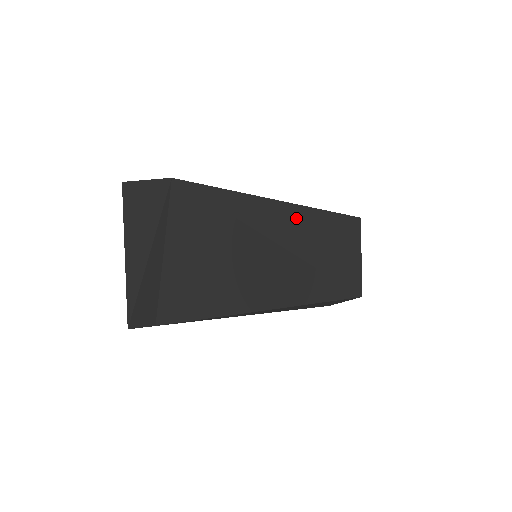
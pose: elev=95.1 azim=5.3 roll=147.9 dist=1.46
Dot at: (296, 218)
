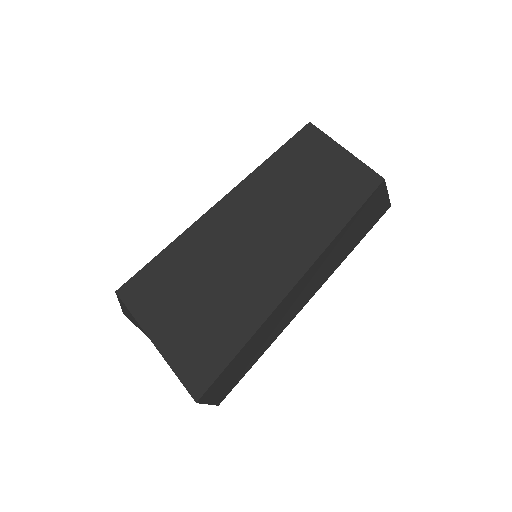
Dot at: (242, 200)
